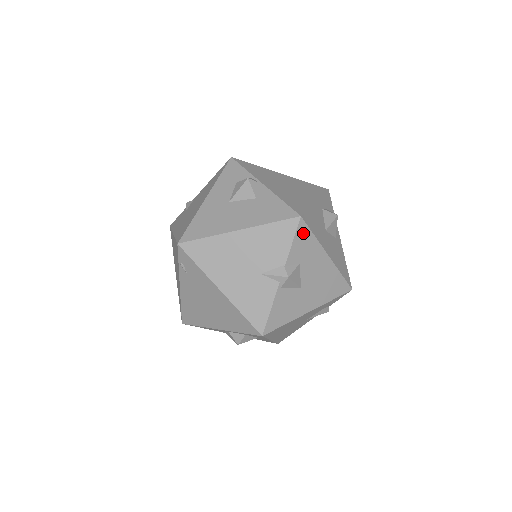
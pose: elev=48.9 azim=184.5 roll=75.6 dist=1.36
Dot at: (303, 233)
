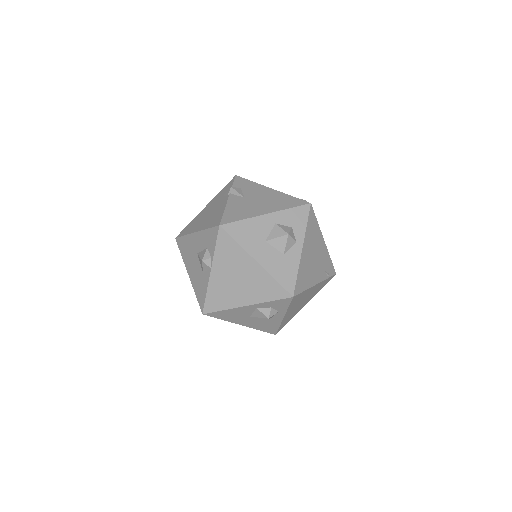
Dot at: occluded
